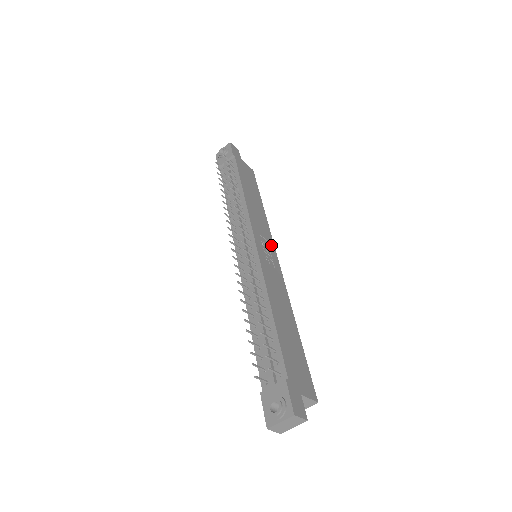
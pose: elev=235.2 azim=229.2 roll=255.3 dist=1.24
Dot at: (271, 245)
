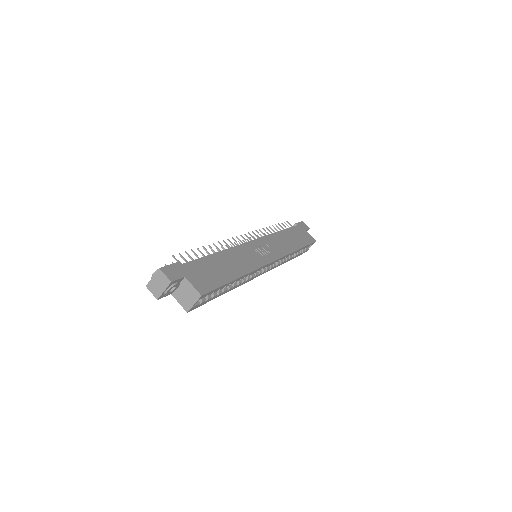
Dot at: (275, 255)
